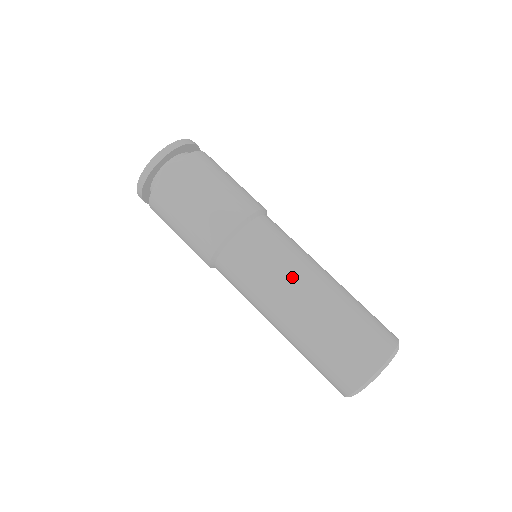
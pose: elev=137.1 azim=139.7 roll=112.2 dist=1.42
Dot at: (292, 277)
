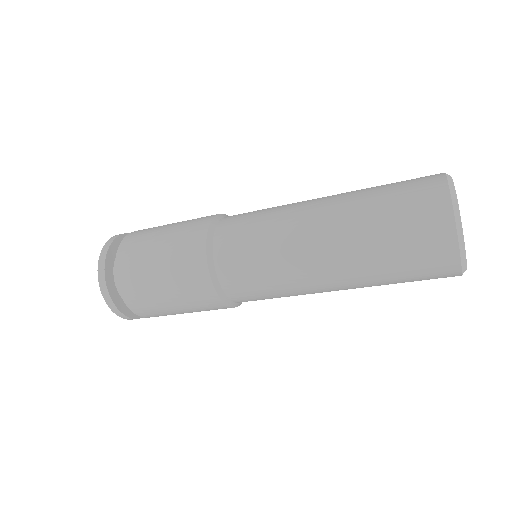
Dot at: (294, 256)
